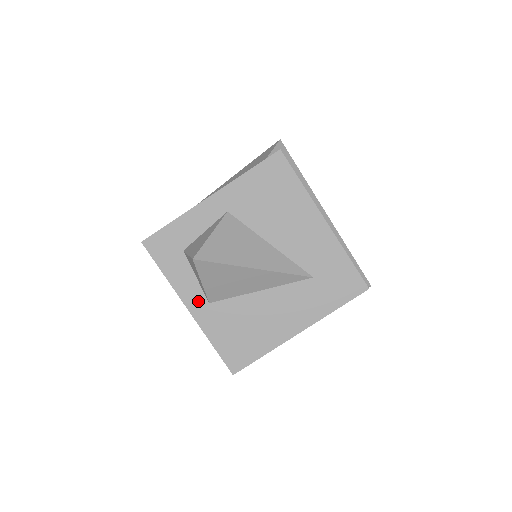
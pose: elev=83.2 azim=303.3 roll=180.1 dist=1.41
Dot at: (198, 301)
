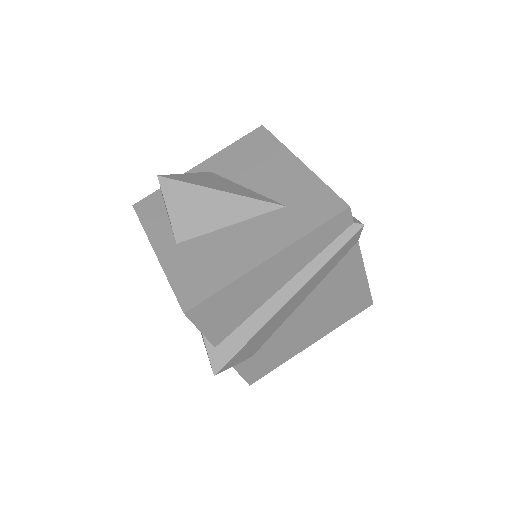
Dot at: (166, 243)
